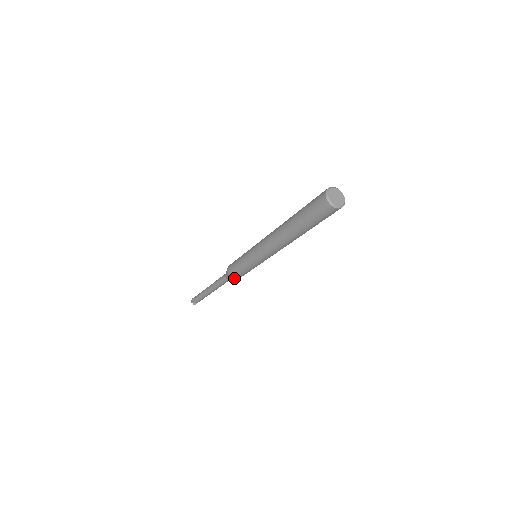
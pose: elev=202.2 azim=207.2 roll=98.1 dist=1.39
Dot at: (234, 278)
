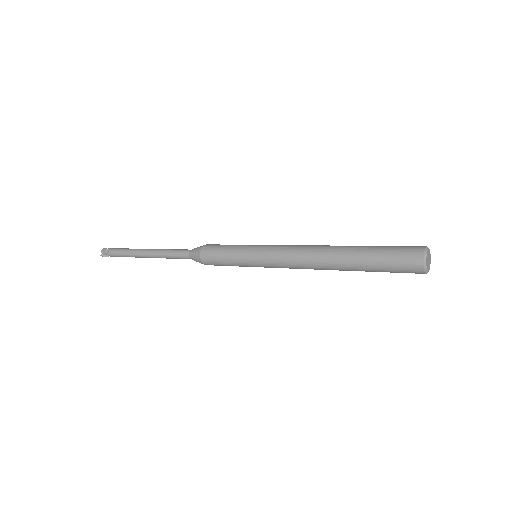
Dot at: (204, 262)
